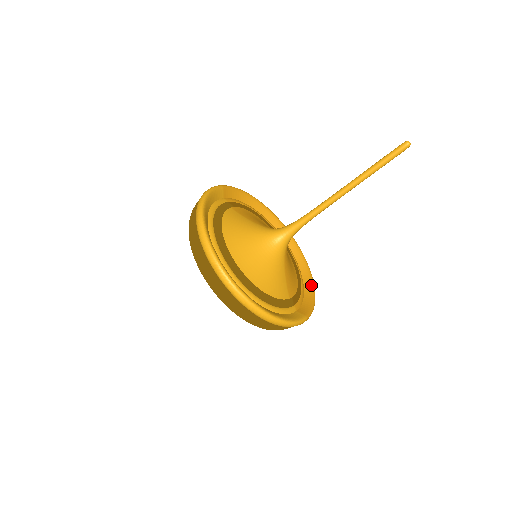
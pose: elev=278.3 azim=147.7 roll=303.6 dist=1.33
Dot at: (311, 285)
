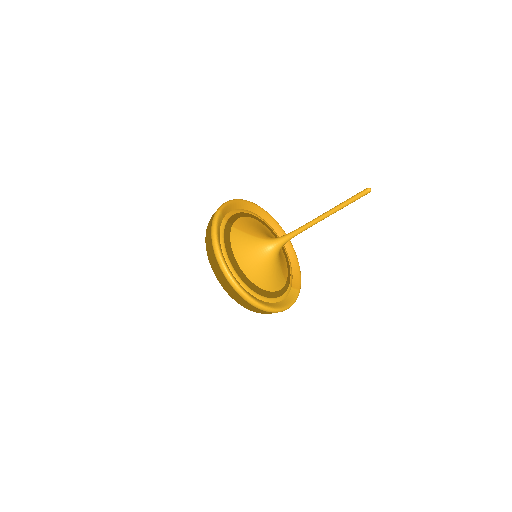
Dot at: (294, 256)
